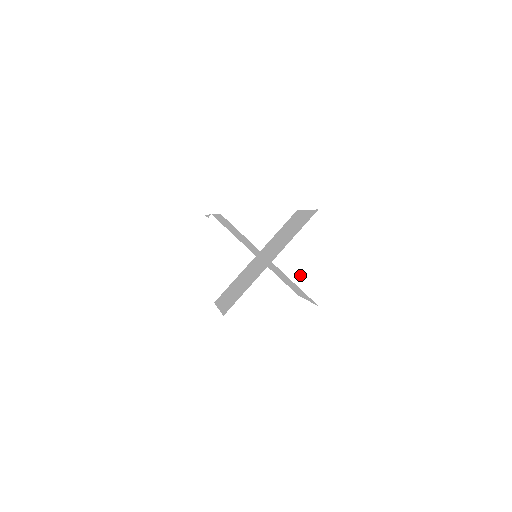
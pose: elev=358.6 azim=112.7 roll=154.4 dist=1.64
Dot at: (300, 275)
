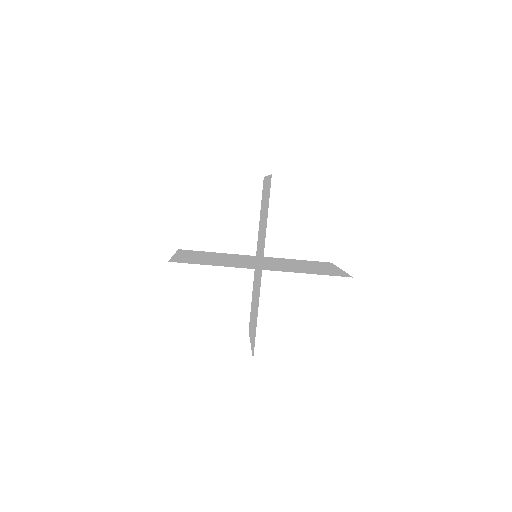
Dot at: (320, 264)
